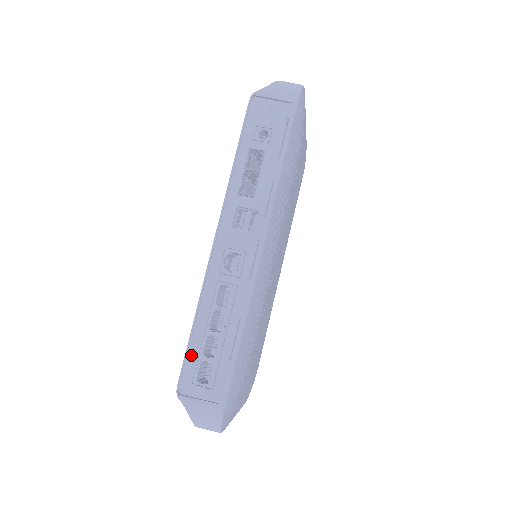
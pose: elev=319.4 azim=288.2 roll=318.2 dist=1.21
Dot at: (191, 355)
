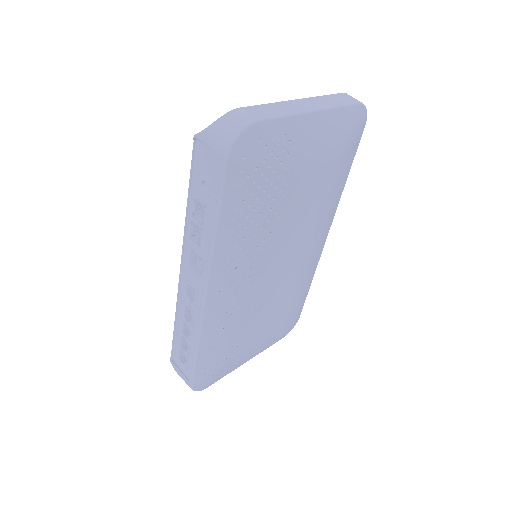
Dot at: (176, 341)
